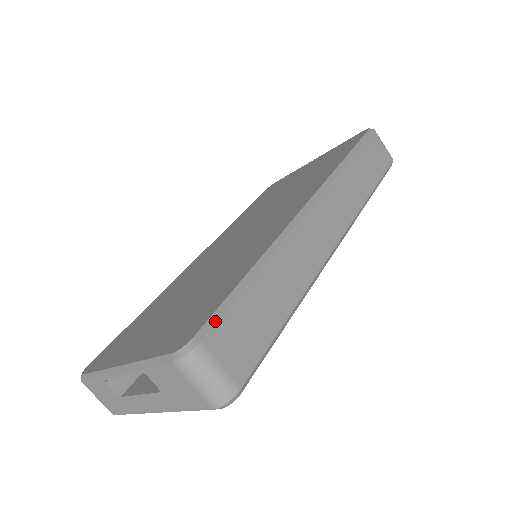
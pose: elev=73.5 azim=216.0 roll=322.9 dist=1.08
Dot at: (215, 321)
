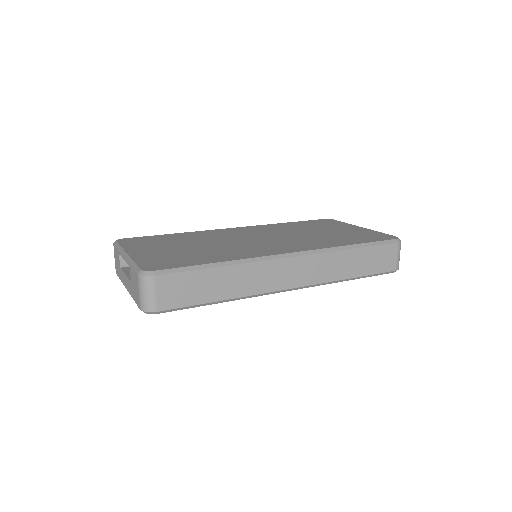
Dot at: (172, 272)
